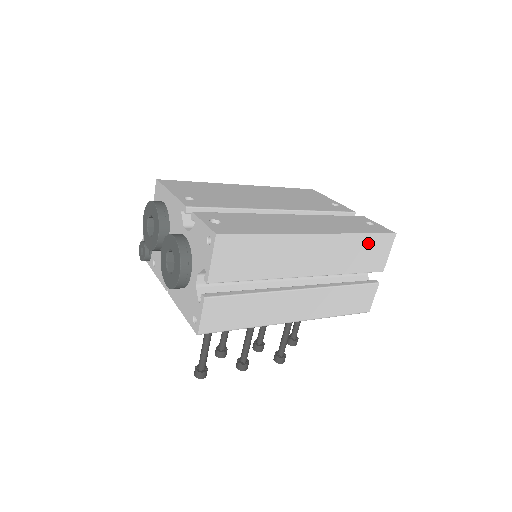
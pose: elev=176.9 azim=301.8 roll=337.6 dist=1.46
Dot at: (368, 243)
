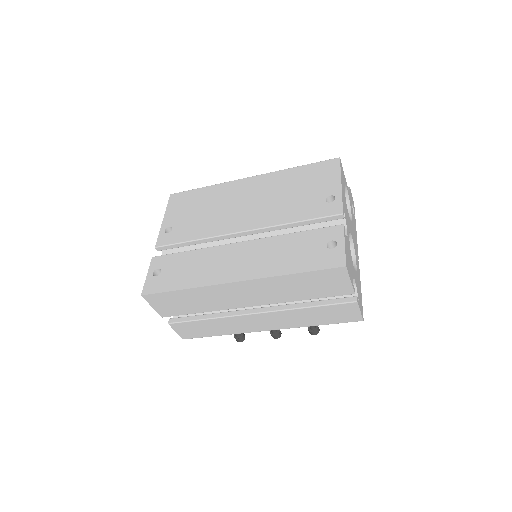
Dot at: (308, 278)
